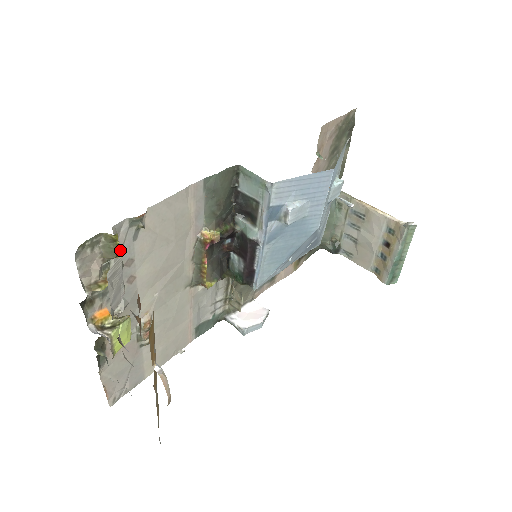
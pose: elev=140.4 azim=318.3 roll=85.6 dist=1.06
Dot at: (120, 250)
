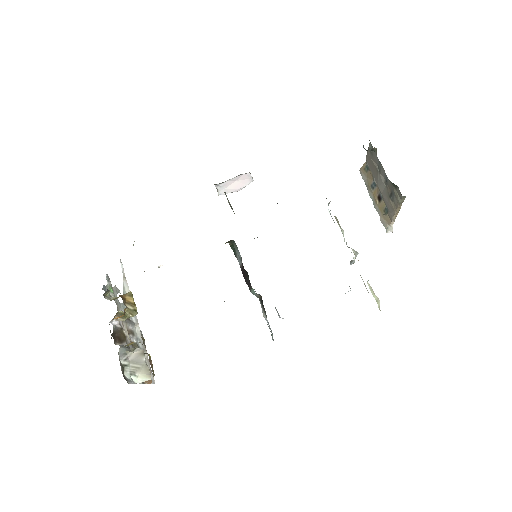
Dot at: occluded
